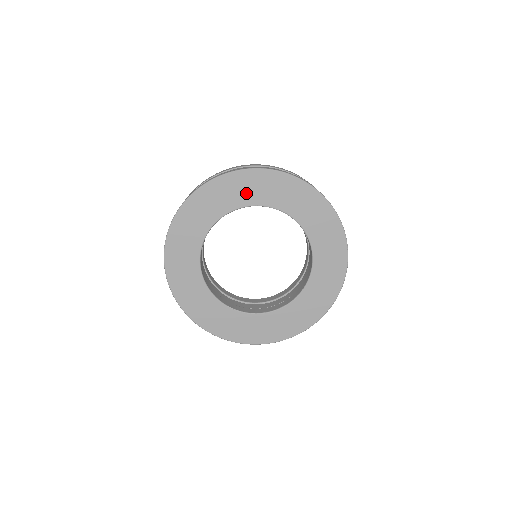
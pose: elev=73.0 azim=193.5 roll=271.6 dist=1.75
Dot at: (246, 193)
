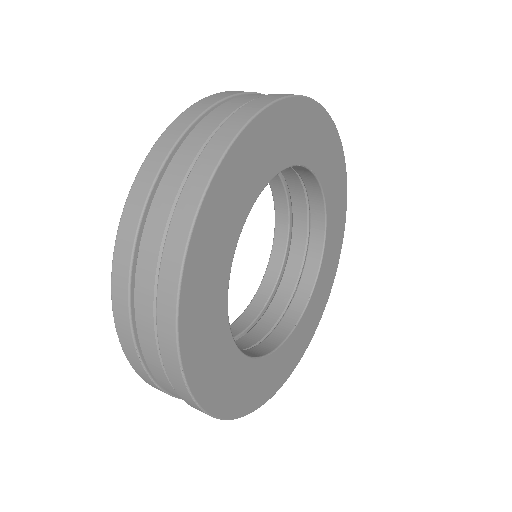
Dot at: (288, 143)
